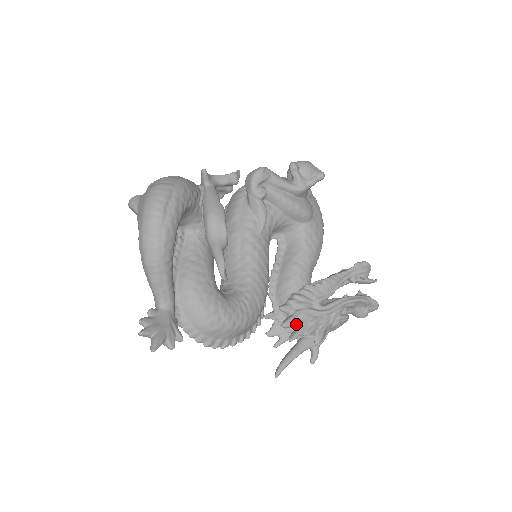
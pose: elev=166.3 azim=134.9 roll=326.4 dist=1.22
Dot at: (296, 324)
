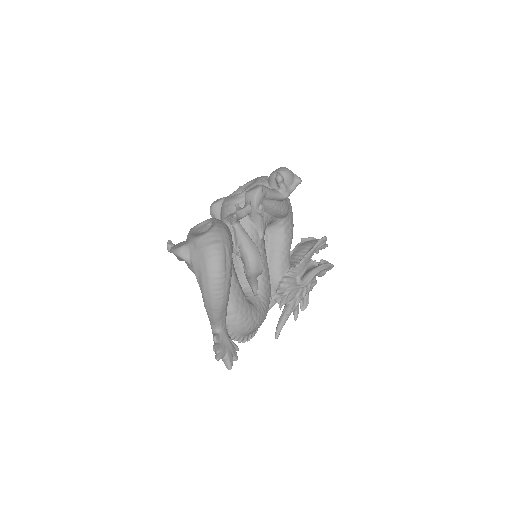
Dot at: (289, 301)
